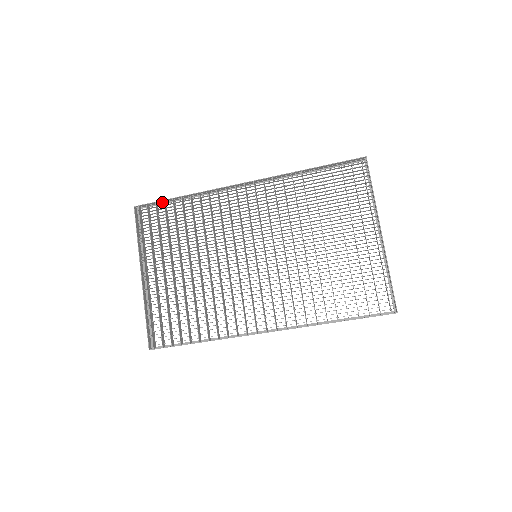
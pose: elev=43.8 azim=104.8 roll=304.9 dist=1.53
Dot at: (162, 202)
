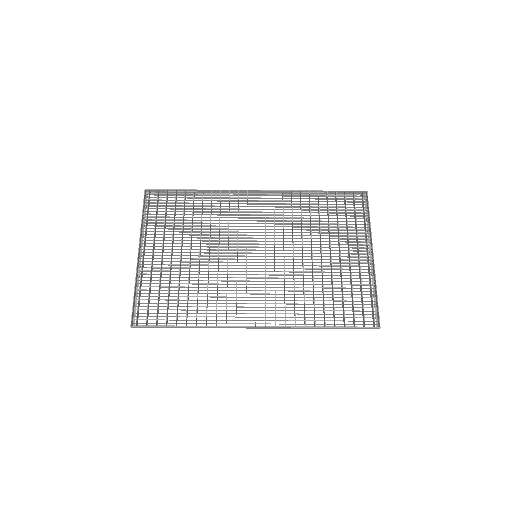
Dot at: (173, 191)
